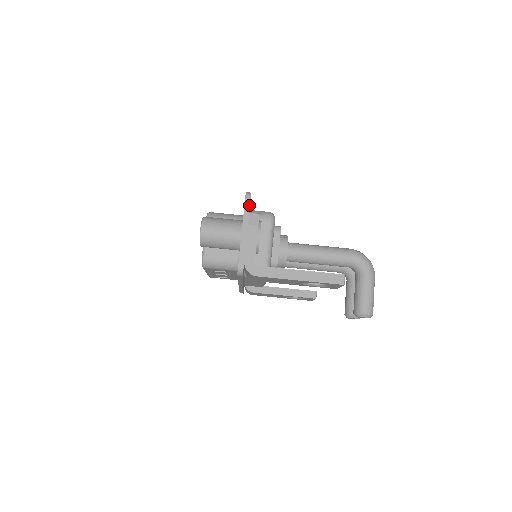
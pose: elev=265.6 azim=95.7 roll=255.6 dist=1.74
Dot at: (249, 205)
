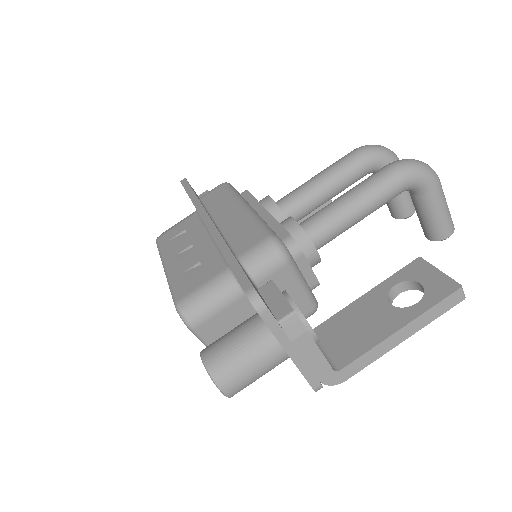
Dot at: (272, 318)
